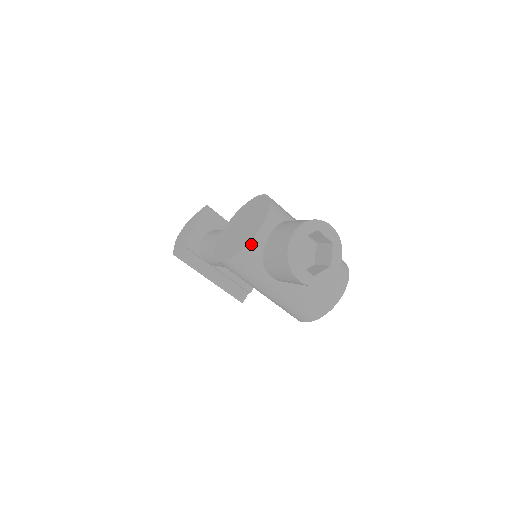
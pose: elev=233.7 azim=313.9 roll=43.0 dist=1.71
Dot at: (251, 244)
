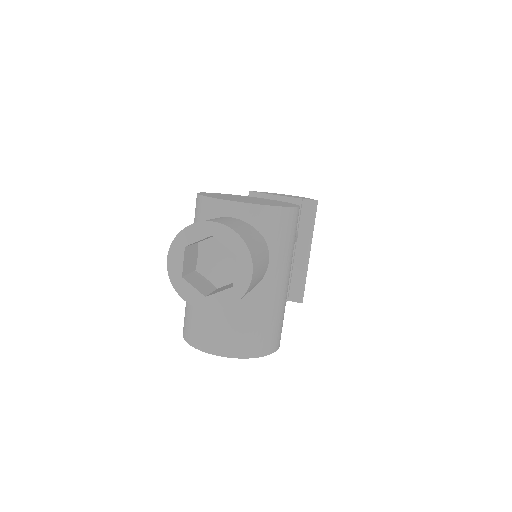
Dot at: (212, 201)
